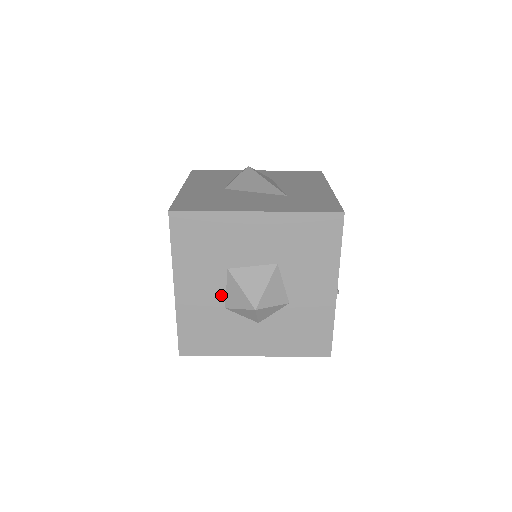
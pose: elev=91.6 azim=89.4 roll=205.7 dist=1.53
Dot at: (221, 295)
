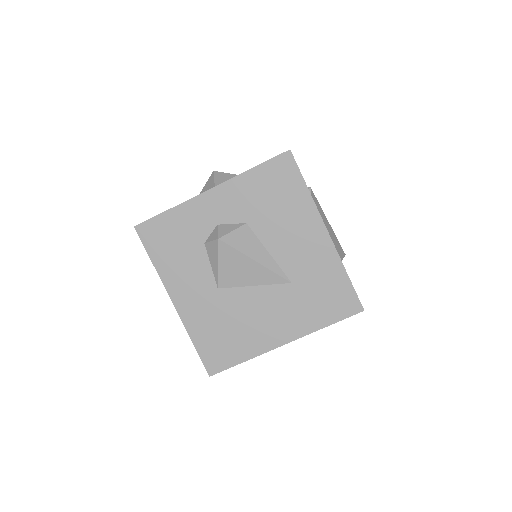
Dot at: occluded
